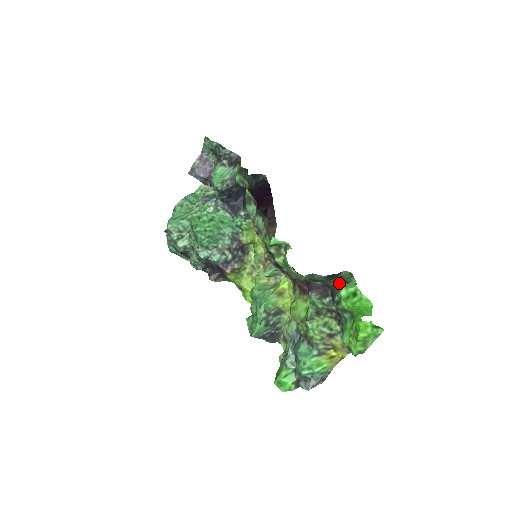
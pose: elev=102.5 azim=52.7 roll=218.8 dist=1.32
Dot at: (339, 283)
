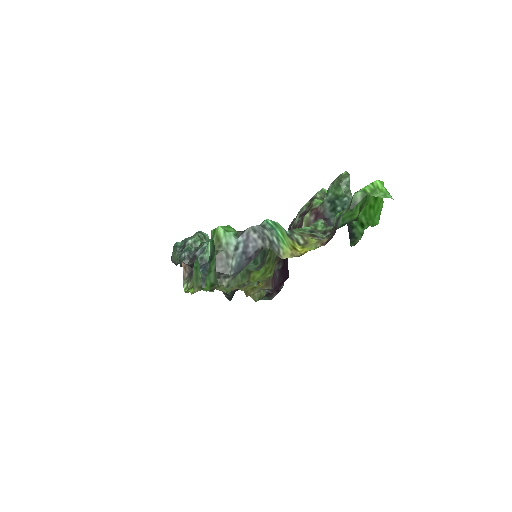
Dot at: (350, 225)
